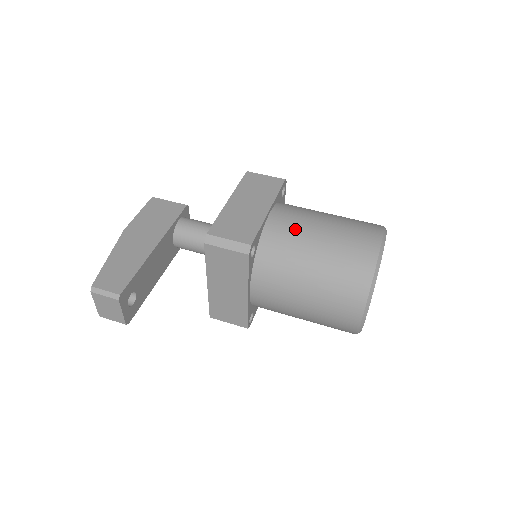
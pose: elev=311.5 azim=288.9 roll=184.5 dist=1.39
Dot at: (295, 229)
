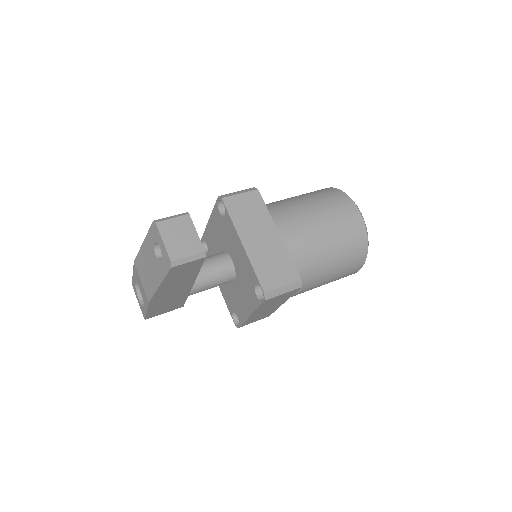
Dot at: occluded
